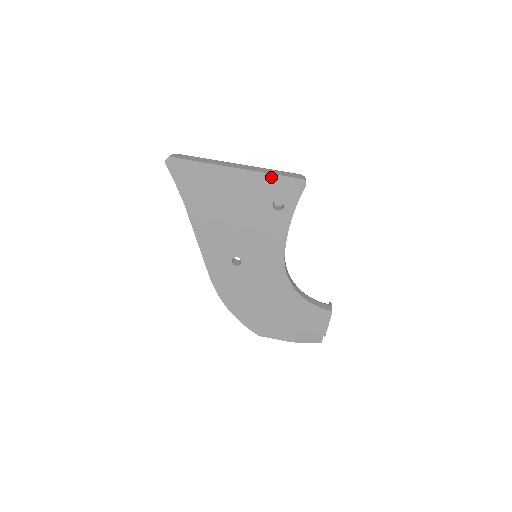
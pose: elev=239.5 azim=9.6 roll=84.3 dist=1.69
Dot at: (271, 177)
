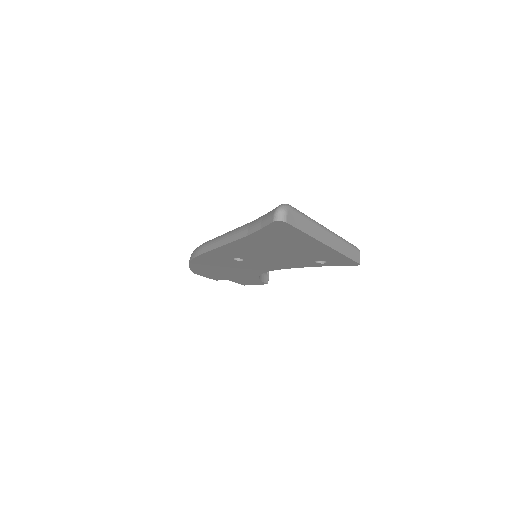
Dot at: (343, 256)
